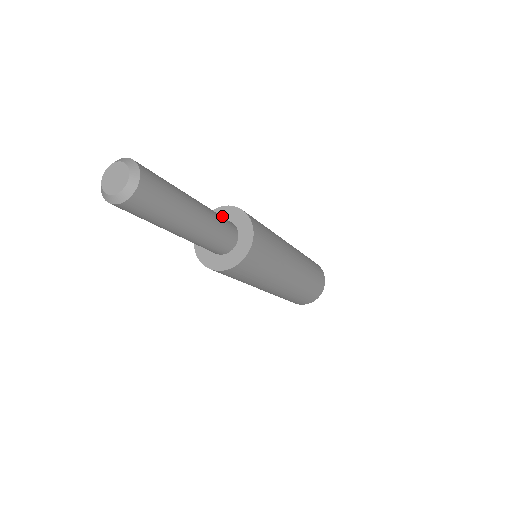
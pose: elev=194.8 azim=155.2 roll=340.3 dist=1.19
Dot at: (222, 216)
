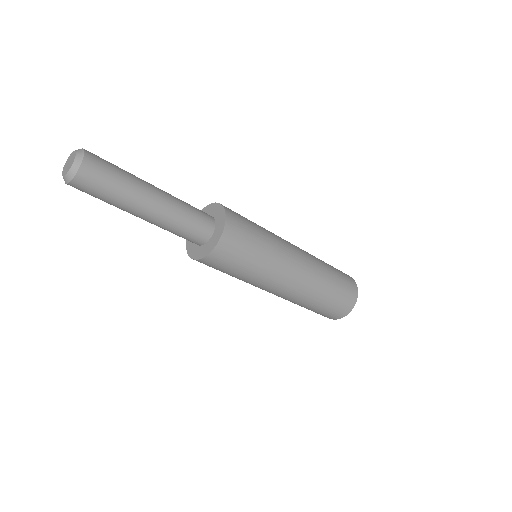
Dot at: occluded
